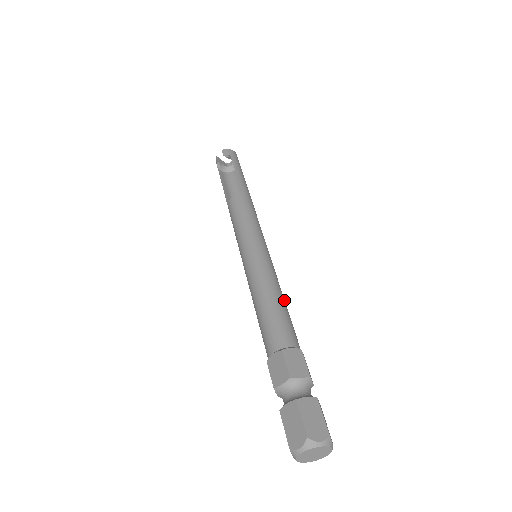
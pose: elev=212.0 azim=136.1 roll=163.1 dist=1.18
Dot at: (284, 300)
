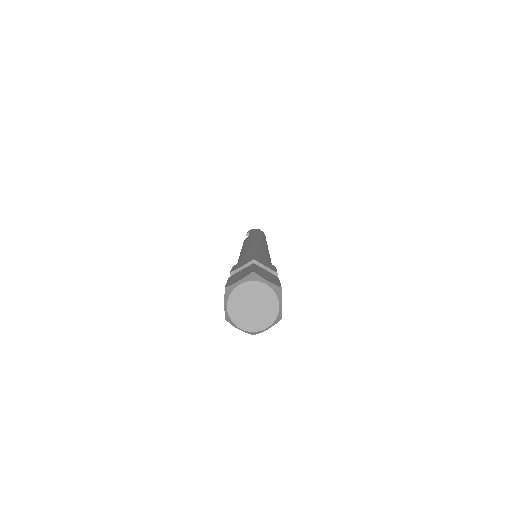
Dot at: (261, 251)
